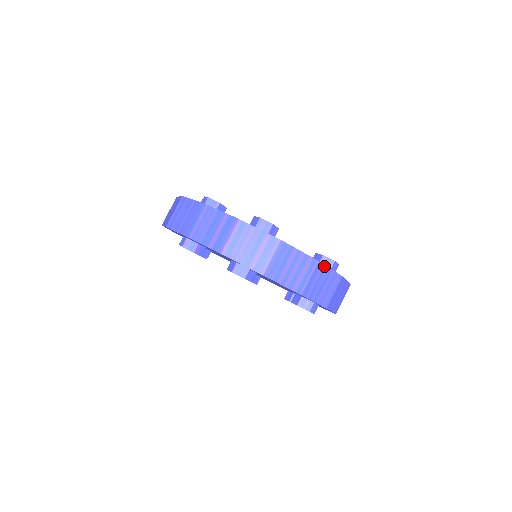
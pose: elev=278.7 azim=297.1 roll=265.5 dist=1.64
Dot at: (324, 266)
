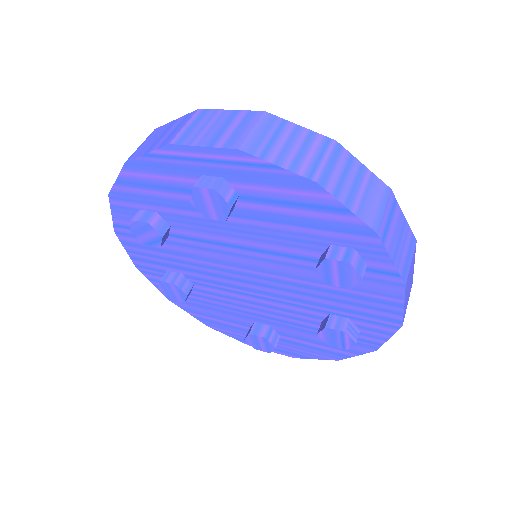
Dot at: (349, 154)
